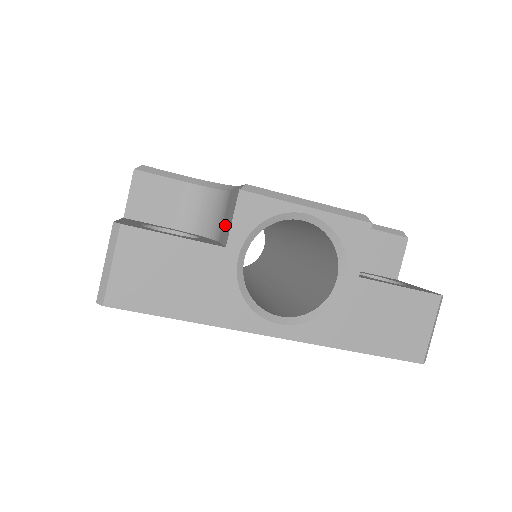
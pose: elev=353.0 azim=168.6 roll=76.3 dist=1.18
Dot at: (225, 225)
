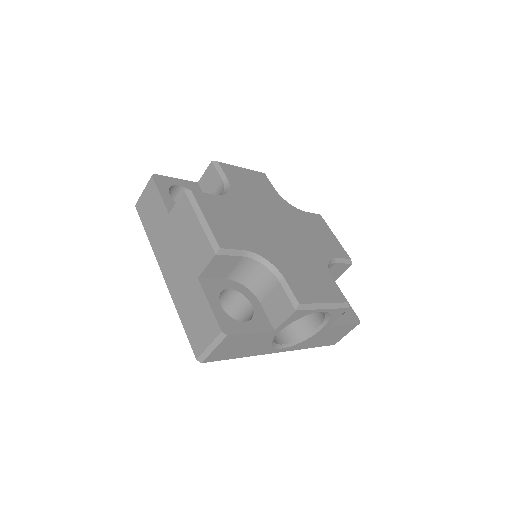
Dot at: (272, 306)
